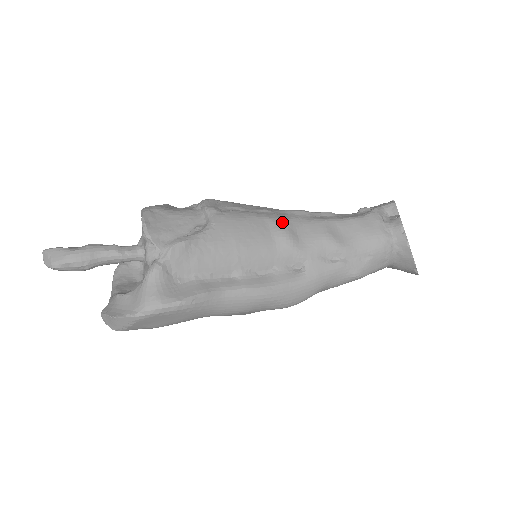
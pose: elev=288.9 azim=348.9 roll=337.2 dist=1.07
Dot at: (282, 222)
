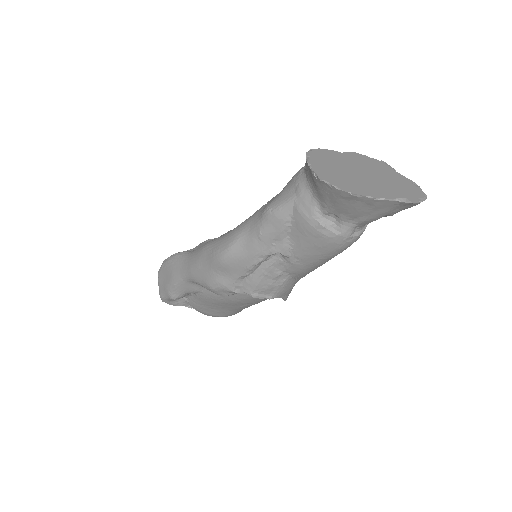
Dot at: occluded
